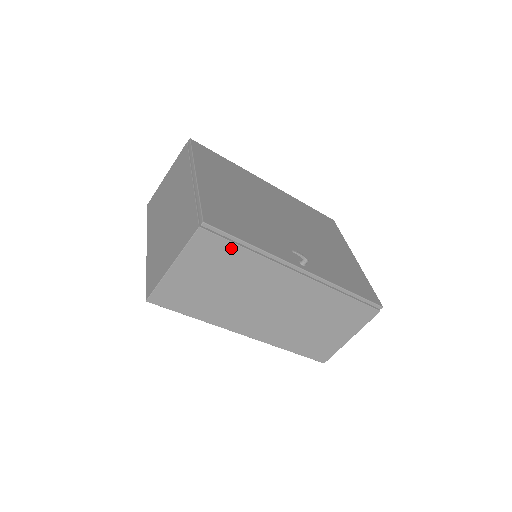
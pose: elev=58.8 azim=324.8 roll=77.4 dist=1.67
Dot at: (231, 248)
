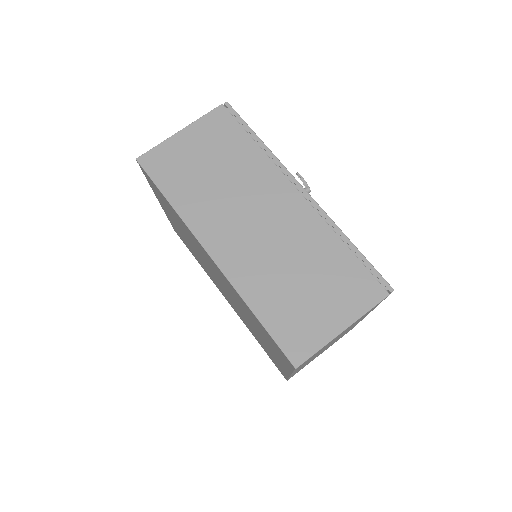
Dot at: (240, 134)
